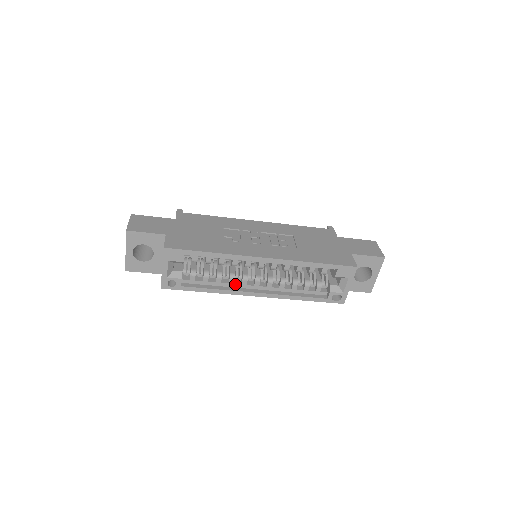
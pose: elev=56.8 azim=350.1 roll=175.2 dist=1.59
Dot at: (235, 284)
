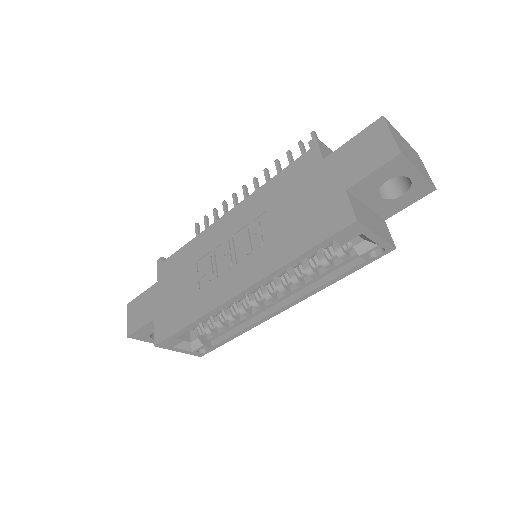
Dot at: (254, 313)
